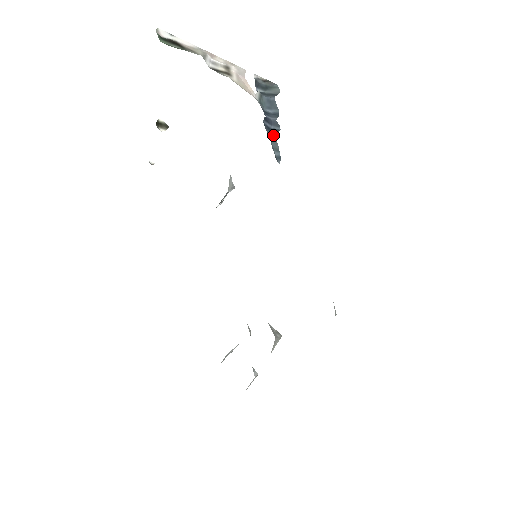
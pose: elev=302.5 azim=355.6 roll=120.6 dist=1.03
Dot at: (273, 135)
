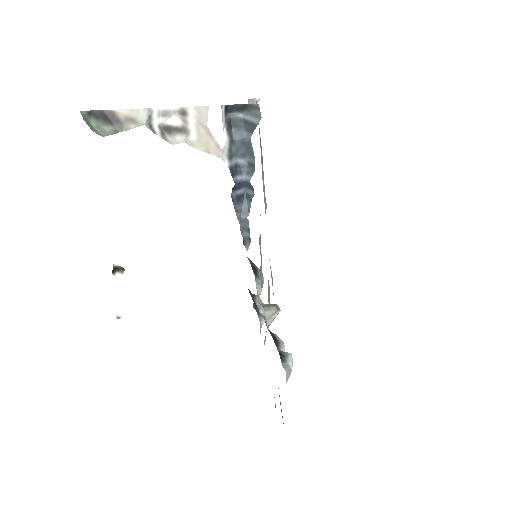
Dot at: (245, 207)
